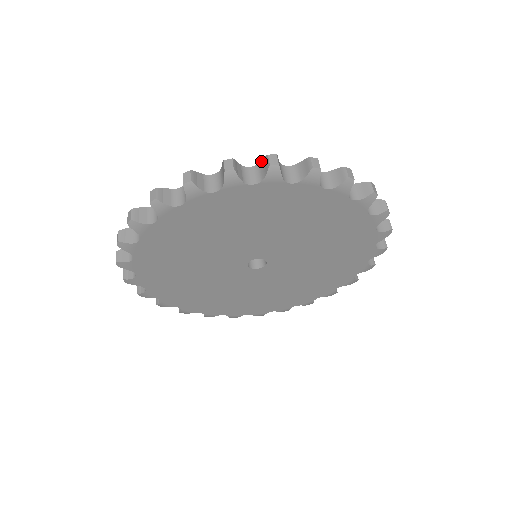
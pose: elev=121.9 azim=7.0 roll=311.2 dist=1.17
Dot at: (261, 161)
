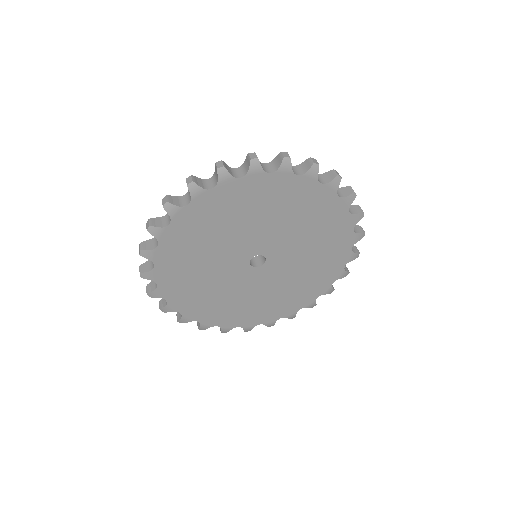
Dot at: (341, 187)
